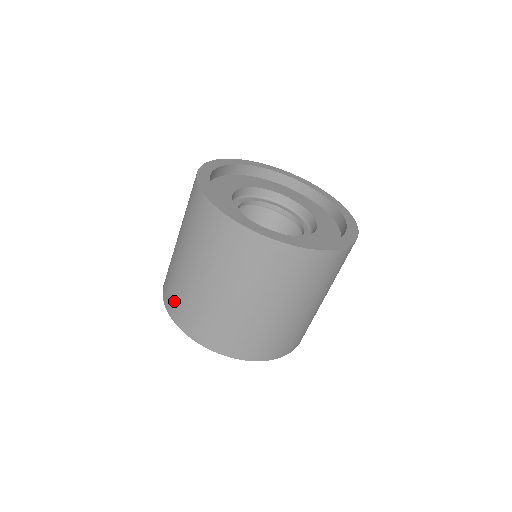
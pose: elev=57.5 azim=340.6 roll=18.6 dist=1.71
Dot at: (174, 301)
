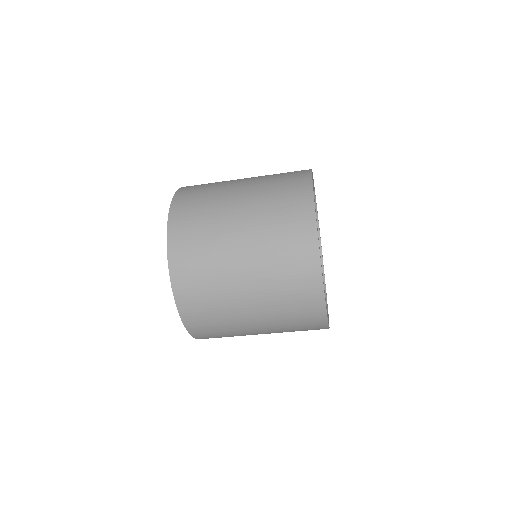
Dot at: (189, 267)
